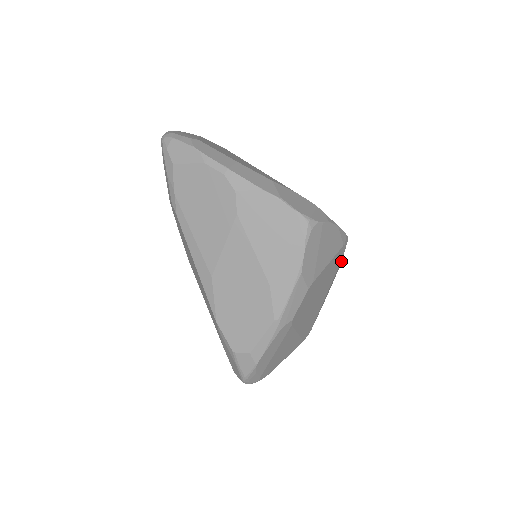
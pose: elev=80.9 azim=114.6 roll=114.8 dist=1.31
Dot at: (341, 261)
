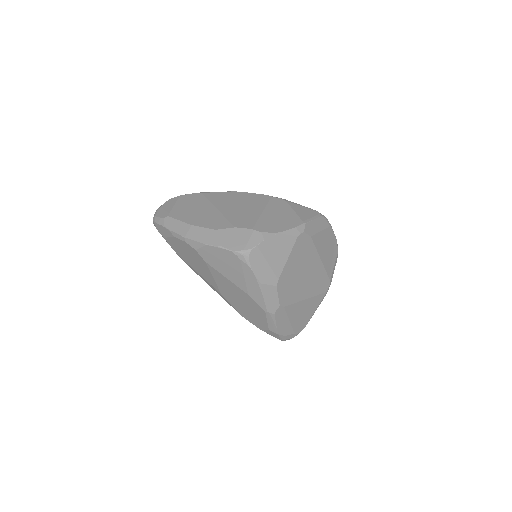
Dot at: (319, 232)
